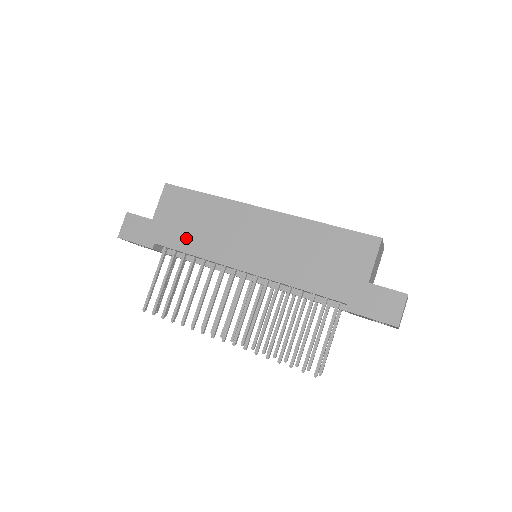
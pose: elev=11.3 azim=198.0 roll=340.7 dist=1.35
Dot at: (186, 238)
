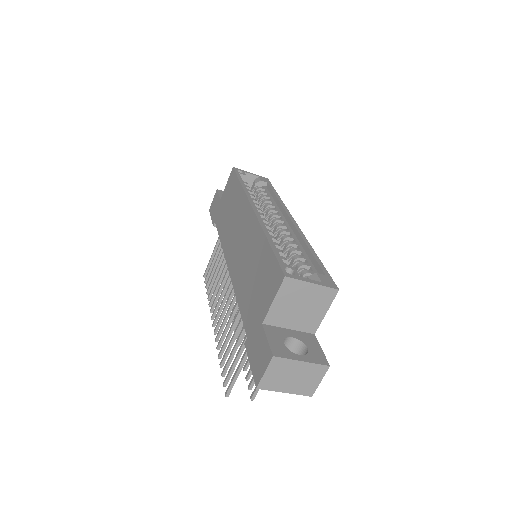
Dot at: (223, 223)
